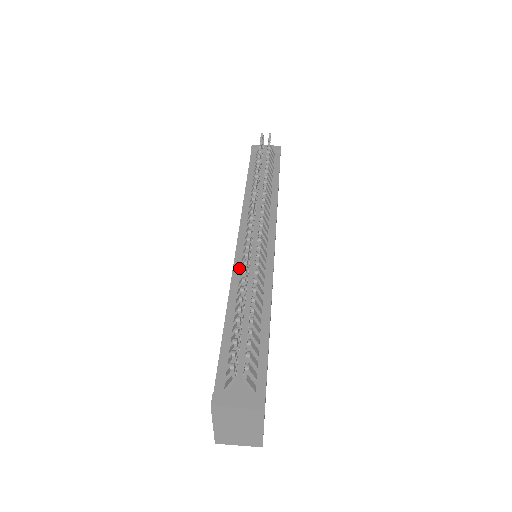
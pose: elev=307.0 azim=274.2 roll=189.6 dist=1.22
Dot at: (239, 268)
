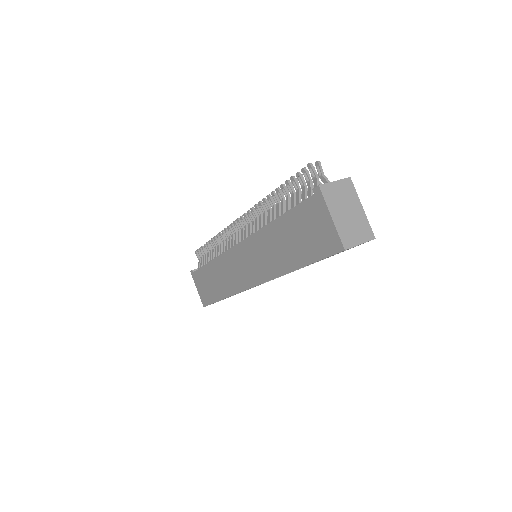
Dot at: occluded
